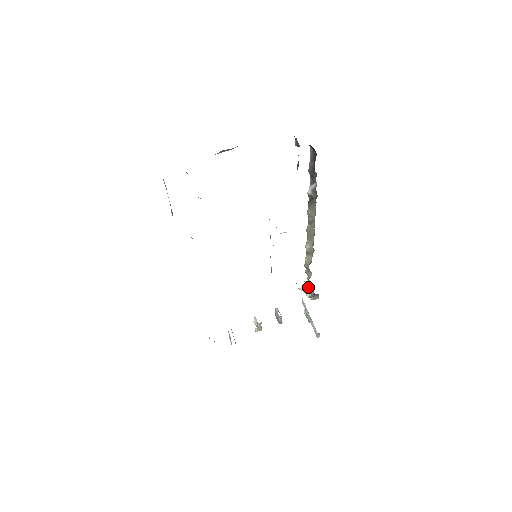
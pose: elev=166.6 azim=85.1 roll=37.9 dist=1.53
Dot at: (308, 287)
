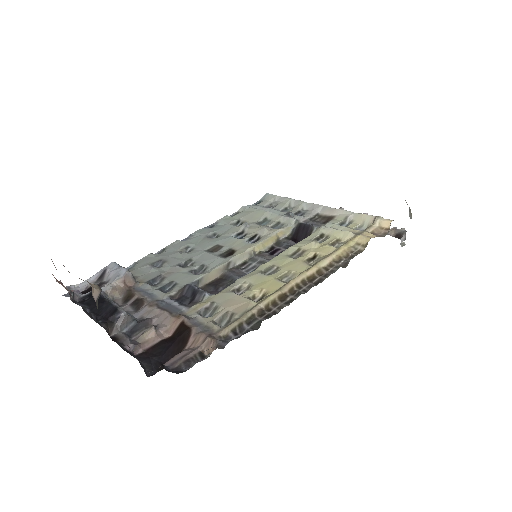
Dot at: (410, 210)
